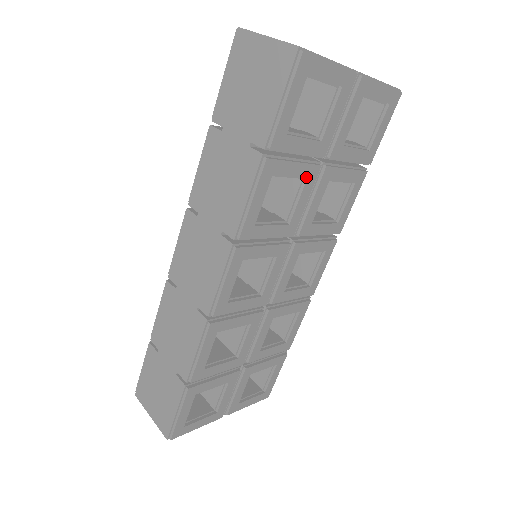
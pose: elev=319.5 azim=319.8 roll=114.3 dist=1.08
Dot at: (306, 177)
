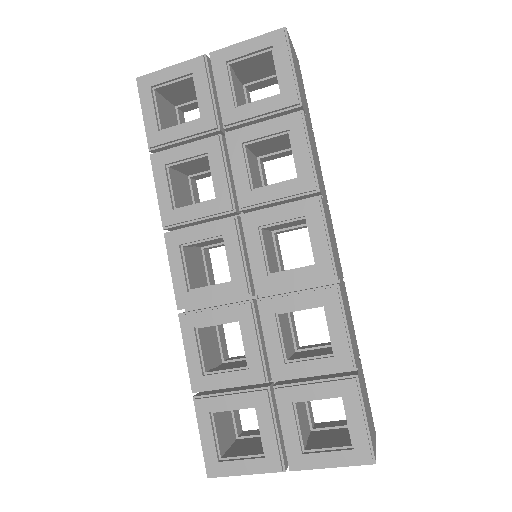
Dot at: (206, 152)
